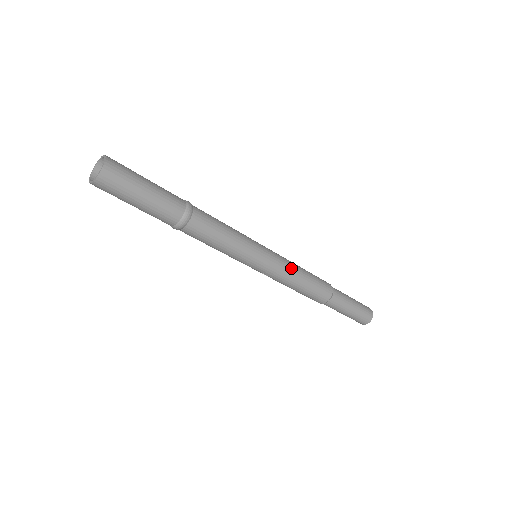
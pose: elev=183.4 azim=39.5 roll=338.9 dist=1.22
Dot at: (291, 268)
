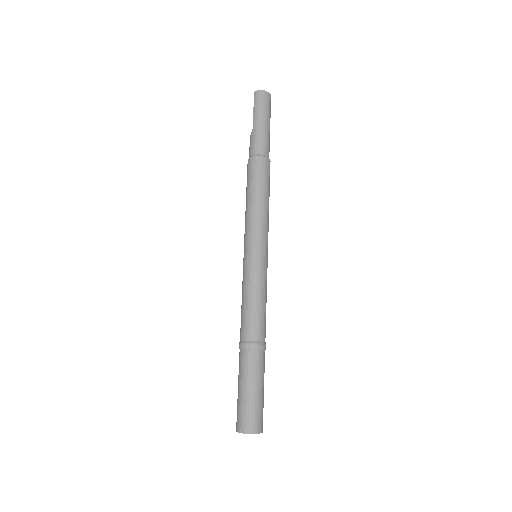
Dot at: (268, 220)
